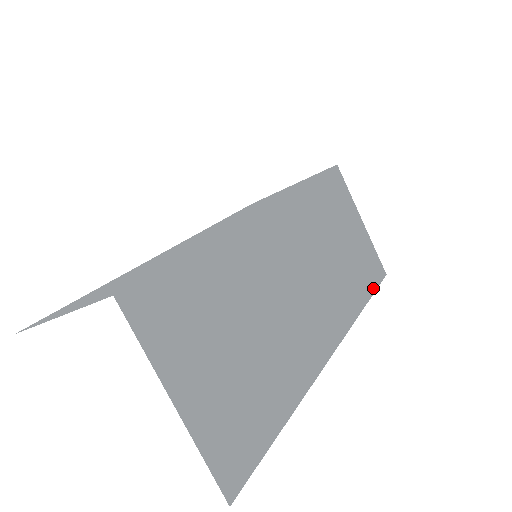
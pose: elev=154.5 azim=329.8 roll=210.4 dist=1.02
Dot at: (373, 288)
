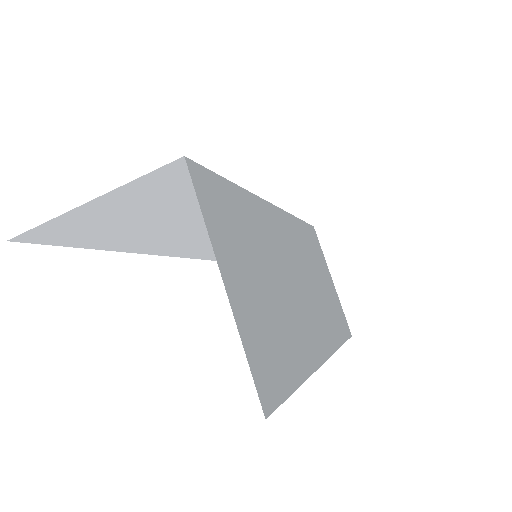
Dot at: (345, 337)
